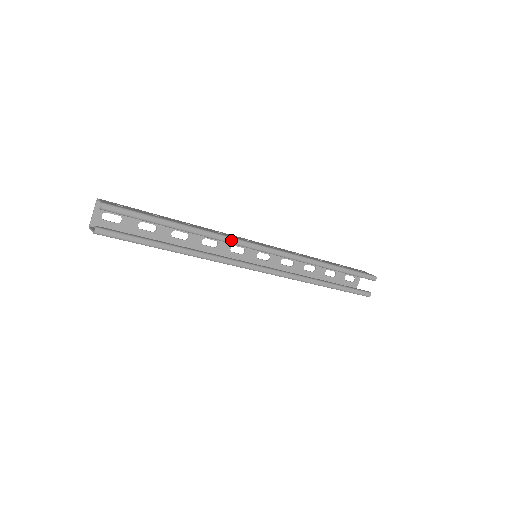
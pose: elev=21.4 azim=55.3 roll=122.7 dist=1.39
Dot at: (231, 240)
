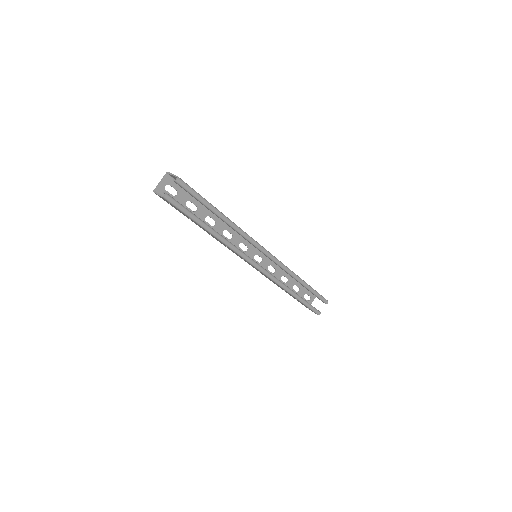
Dot at: (248, 237)
